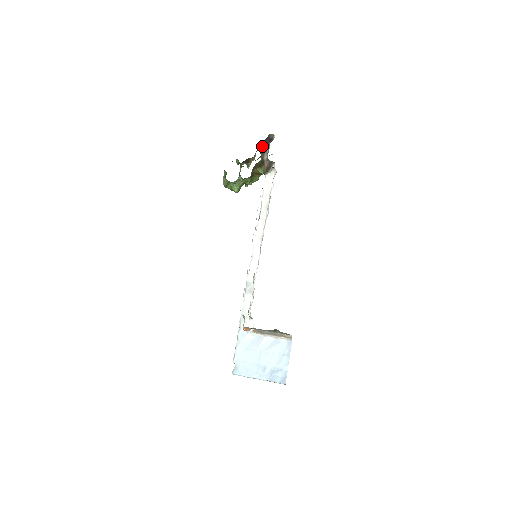
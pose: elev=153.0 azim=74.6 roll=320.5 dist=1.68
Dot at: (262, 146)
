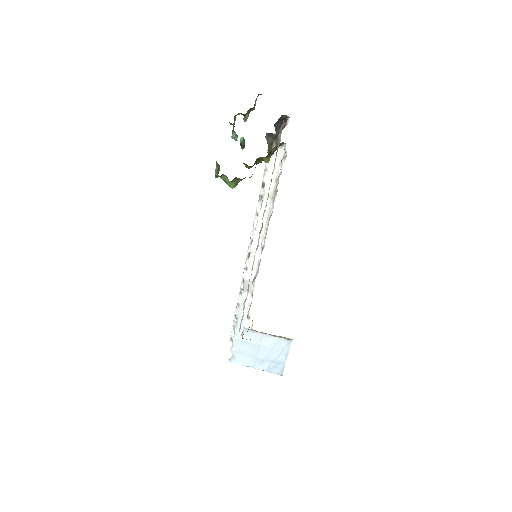
Dot at: (270, 133)
